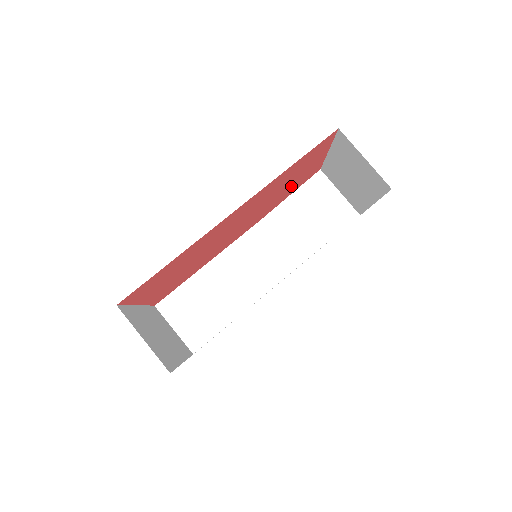
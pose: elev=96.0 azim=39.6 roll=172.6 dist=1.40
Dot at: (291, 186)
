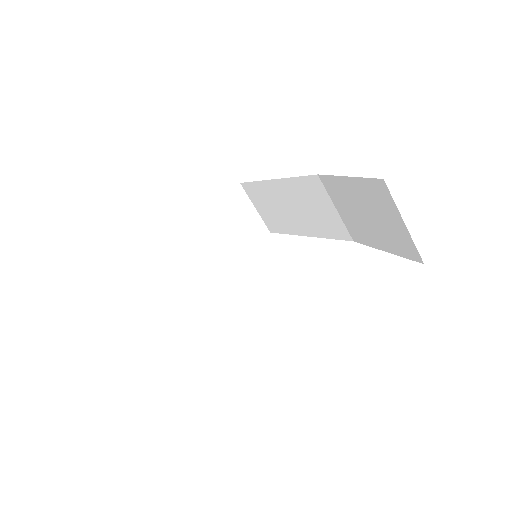
Dot at: occluded
